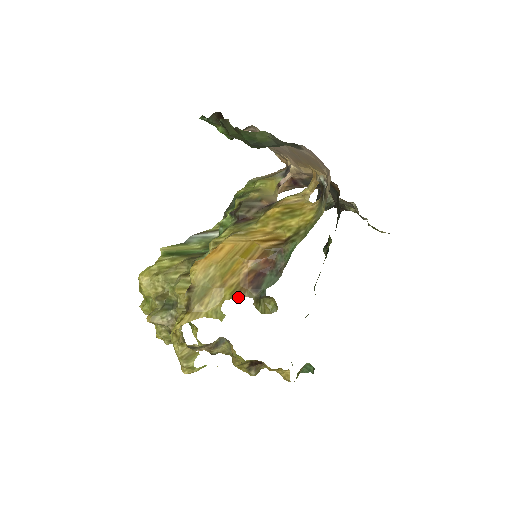
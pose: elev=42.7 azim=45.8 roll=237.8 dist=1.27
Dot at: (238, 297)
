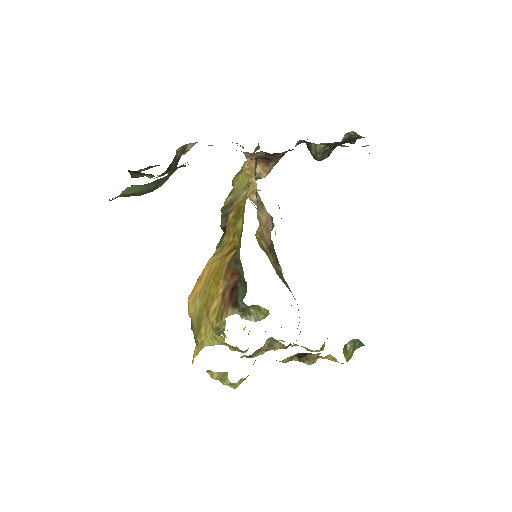
Dot at: occluded
